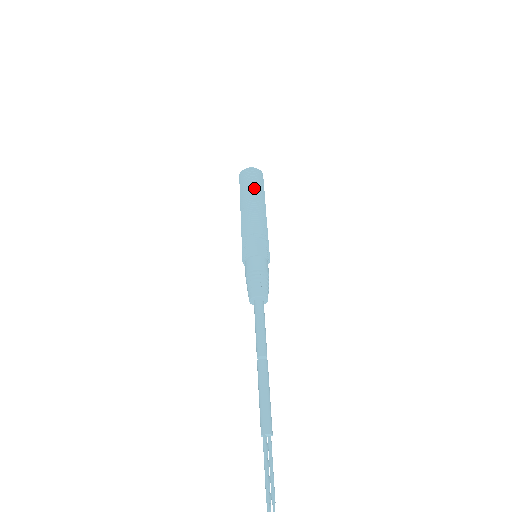
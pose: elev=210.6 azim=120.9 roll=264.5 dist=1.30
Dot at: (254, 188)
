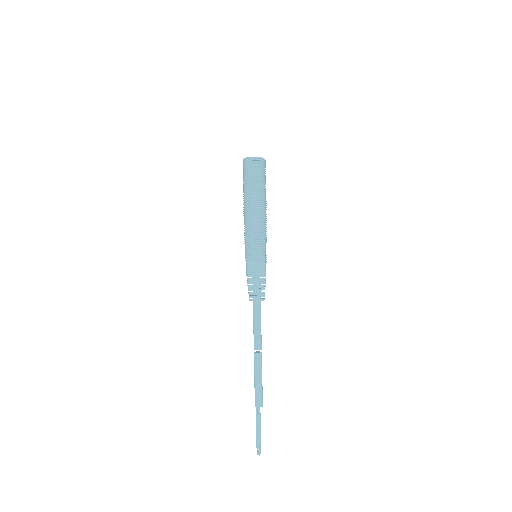
Dot at: (264, 185)
